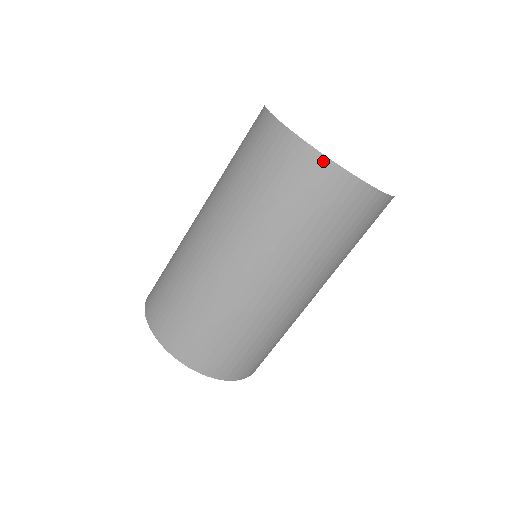
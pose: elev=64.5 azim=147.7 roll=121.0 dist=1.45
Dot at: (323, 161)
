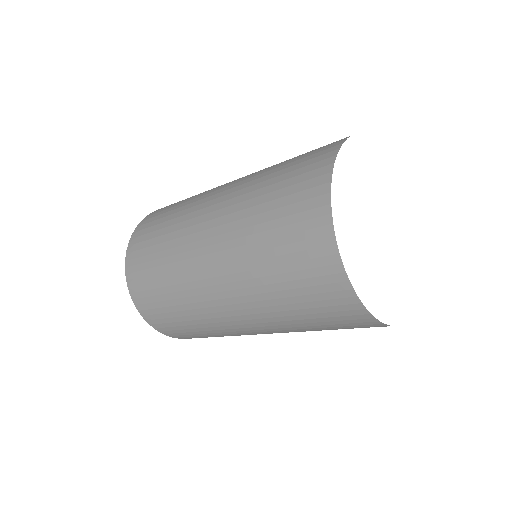
Dot at: (383, 325)
